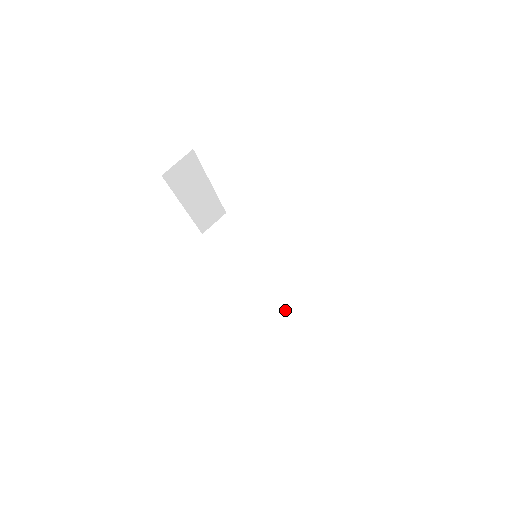
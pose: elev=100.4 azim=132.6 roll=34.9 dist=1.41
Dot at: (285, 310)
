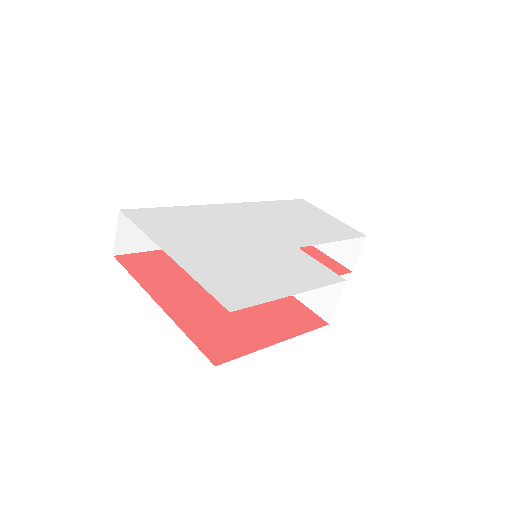
Dot at: occluded
